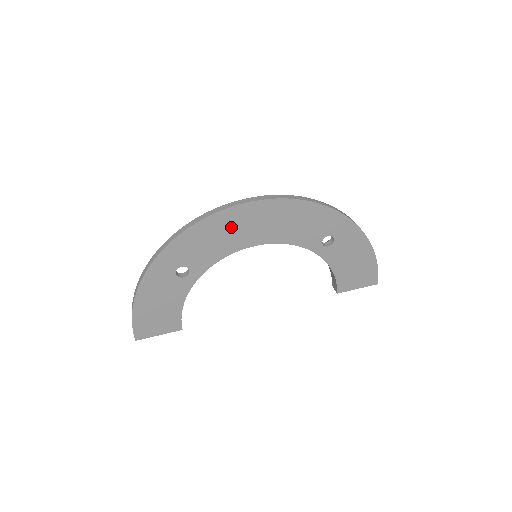
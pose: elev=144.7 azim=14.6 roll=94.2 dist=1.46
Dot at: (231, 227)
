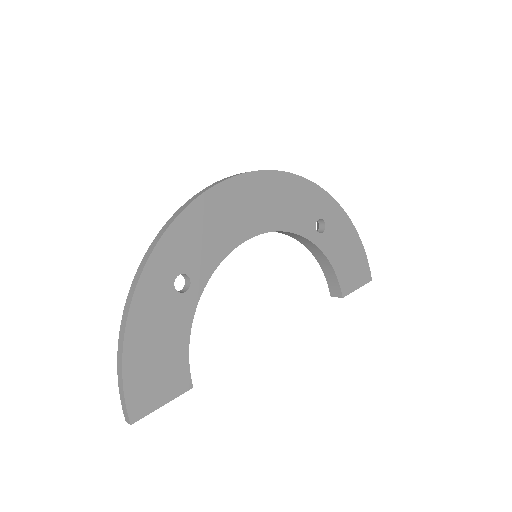
Dot at: (227, 209)
